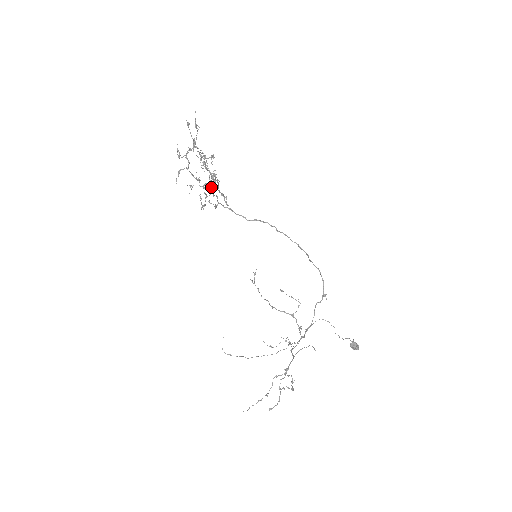
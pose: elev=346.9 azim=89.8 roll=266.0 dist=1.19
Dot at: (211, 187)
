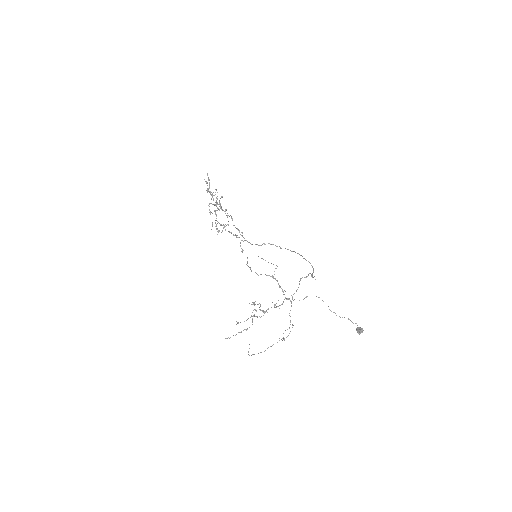
Dot at: occluded
